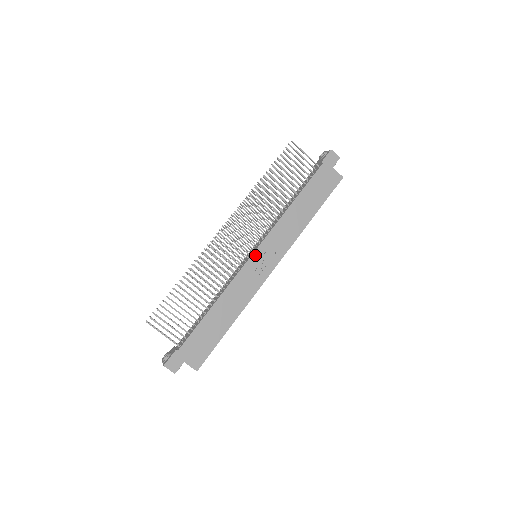
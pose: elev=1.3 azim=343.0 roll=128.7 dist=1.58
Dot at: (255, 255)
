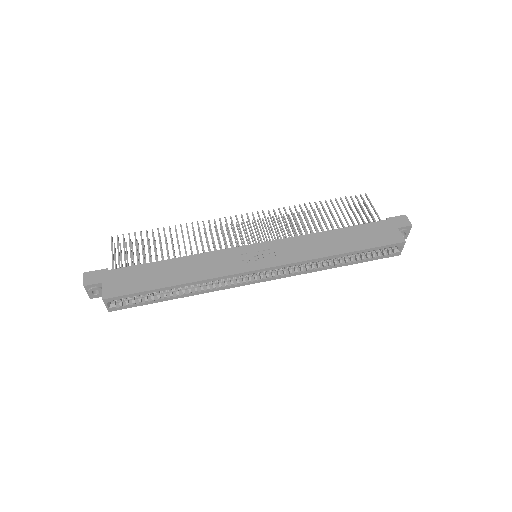
Dot at: (253, 246)
